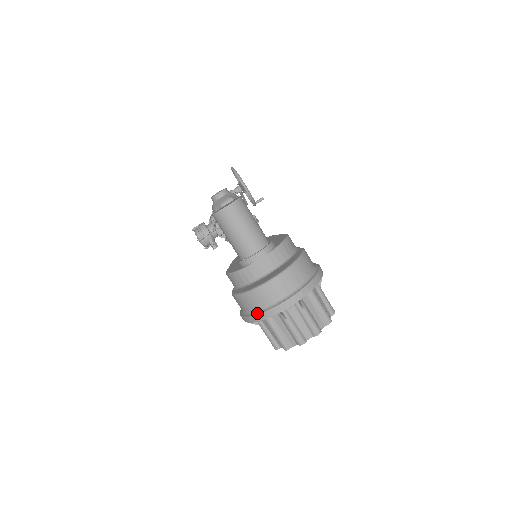
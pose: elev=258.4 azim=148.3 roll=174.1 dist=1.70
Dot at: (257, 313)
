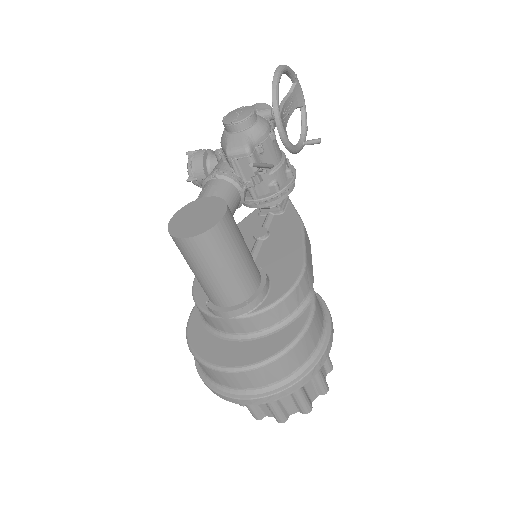
Dot at: (202, 376)
